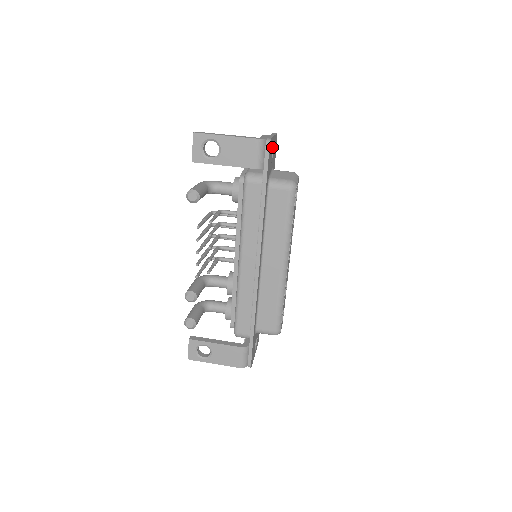
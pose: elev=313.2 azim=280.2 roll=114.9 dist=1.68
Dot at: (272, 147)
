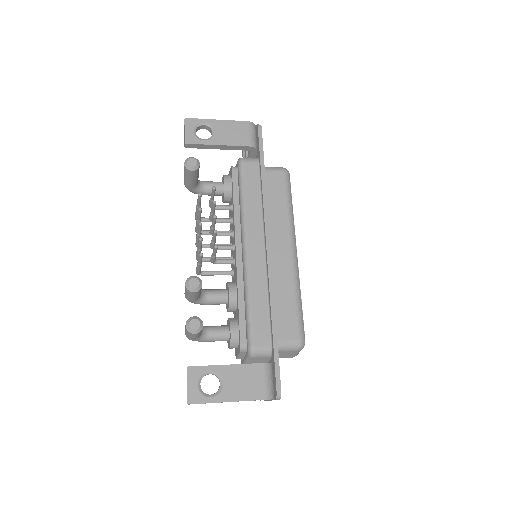
Dot at: occluded
